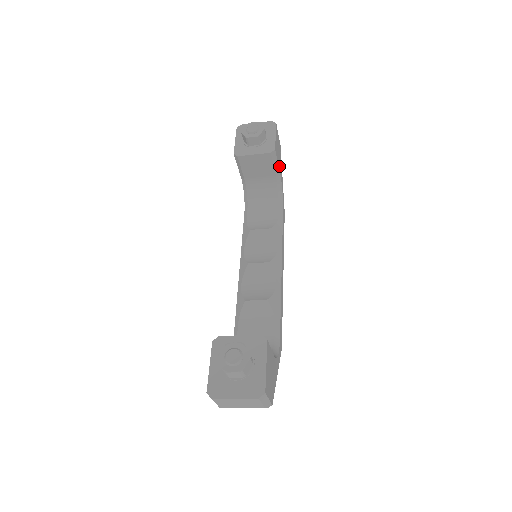
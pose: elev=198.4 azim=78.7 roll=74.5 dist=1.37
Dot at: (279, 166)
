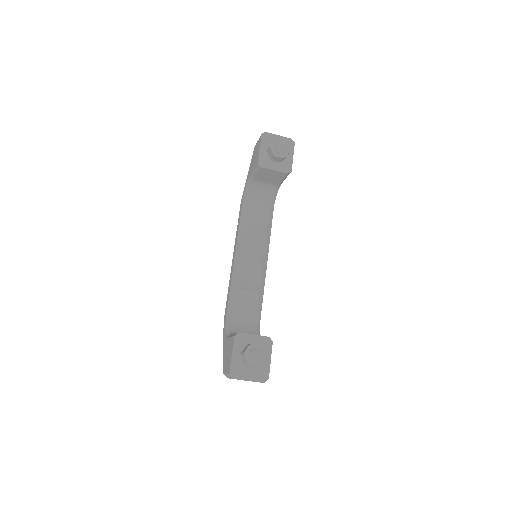
Dot at: occluded
